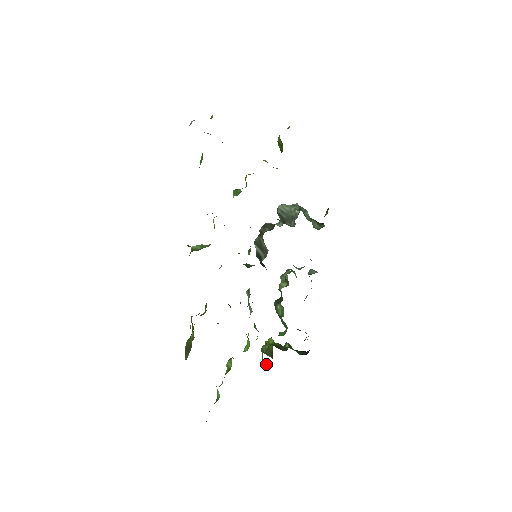
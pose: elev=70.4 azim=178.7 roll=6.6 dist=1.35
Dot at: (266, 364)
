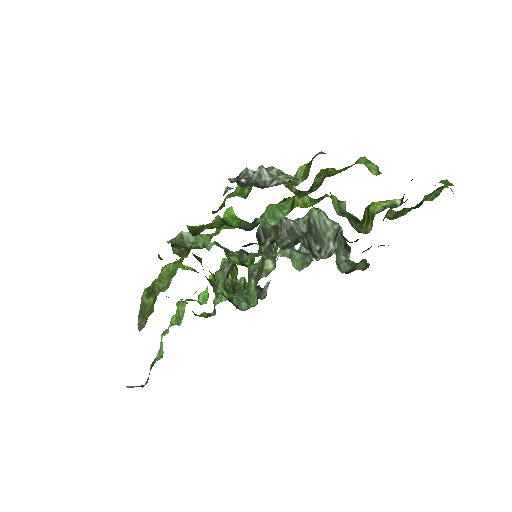
Dot at: occluded
